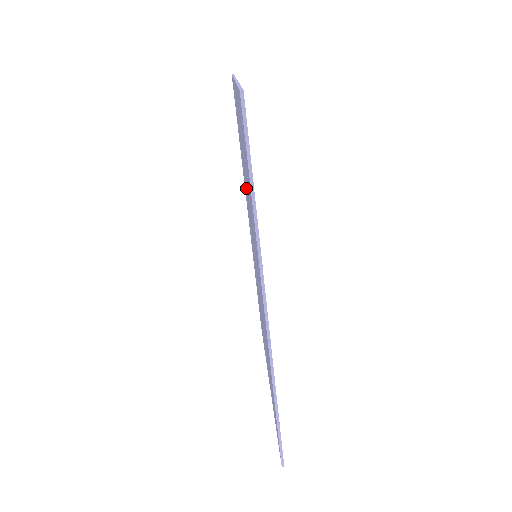
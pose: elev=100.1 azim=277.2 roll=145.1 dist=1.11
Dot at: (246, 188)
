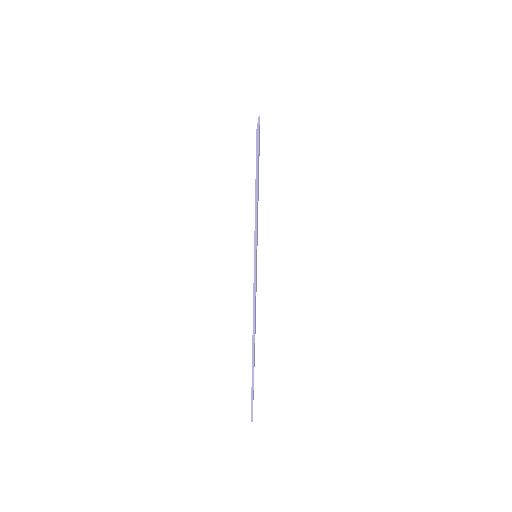
Dot at: occluded
